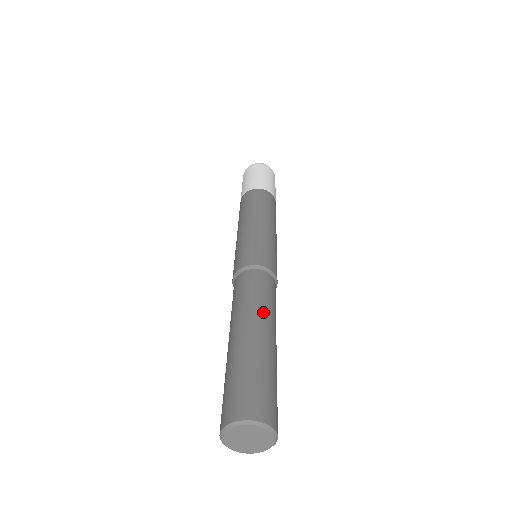
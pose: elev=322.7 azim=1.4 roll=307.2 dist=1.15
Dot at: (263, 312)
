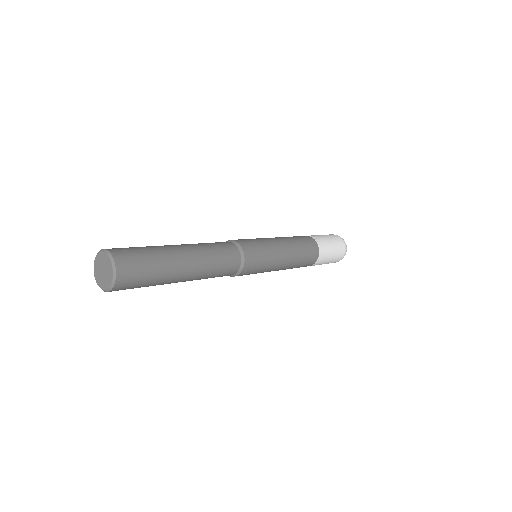
Dot at: occluded
